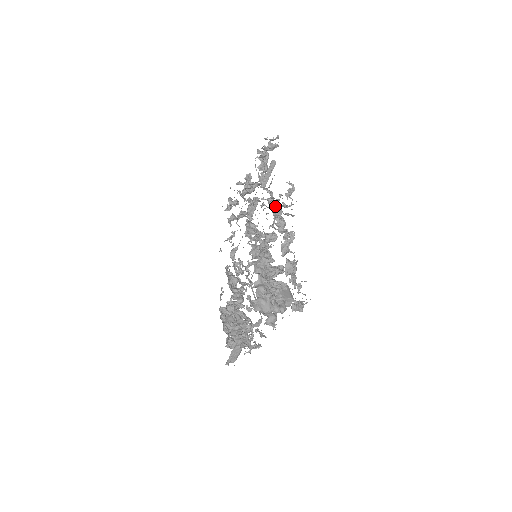
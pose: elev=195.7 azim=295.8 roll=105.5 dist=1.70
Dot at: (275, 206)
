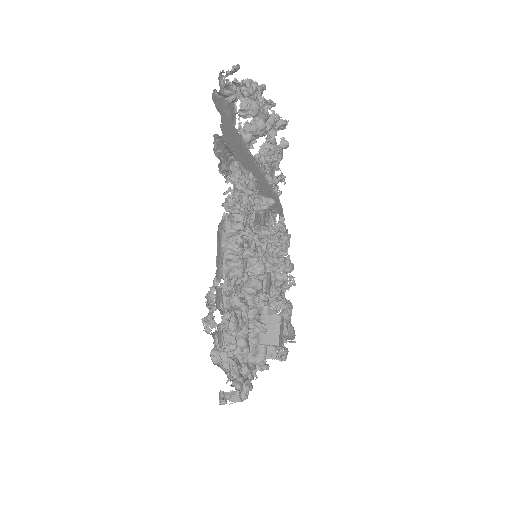
Dot at: (230, 216)
